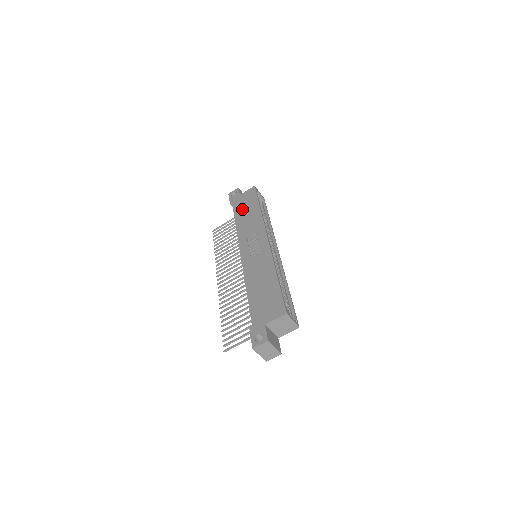
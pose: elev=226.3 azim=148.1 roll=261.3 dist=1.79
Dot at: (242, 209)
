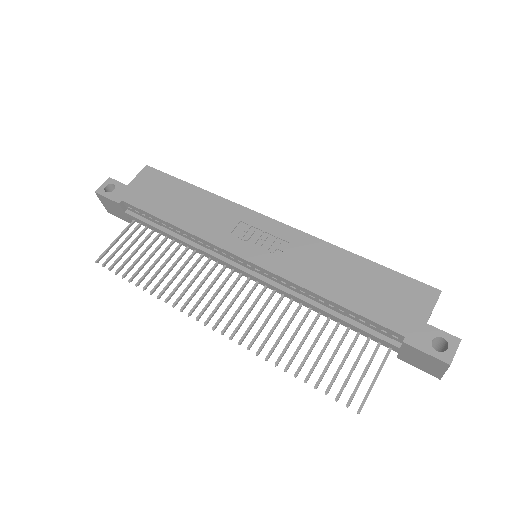
Dot at: (161, 201)
